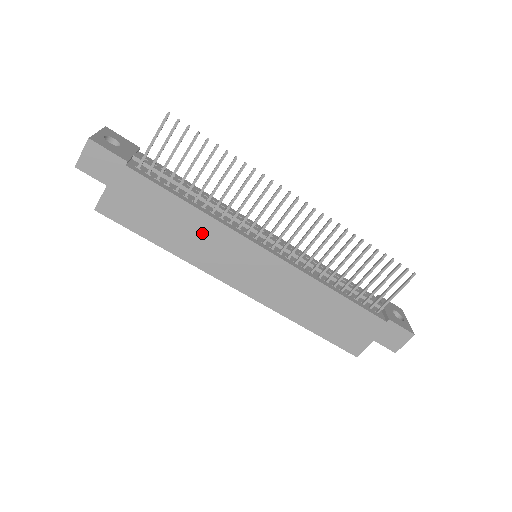
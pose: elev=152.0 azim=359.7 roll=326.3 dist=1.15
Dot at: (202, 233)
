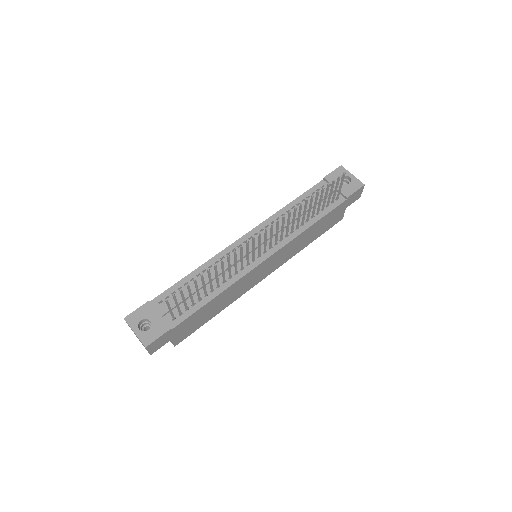
Dot at: (230, 293)
